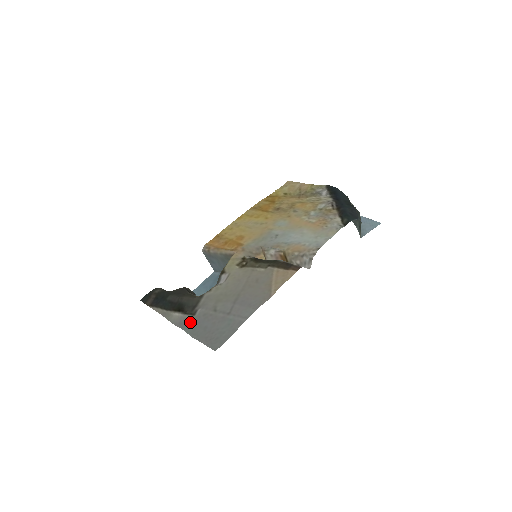
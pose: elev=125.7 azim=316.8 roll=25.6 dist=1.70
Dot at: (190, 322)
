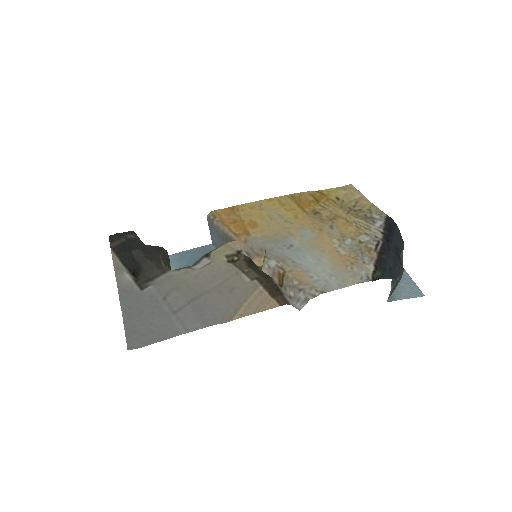
Dot at: (132, 295)
